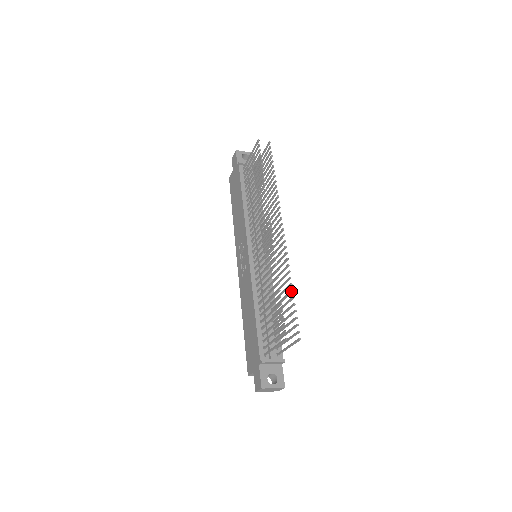
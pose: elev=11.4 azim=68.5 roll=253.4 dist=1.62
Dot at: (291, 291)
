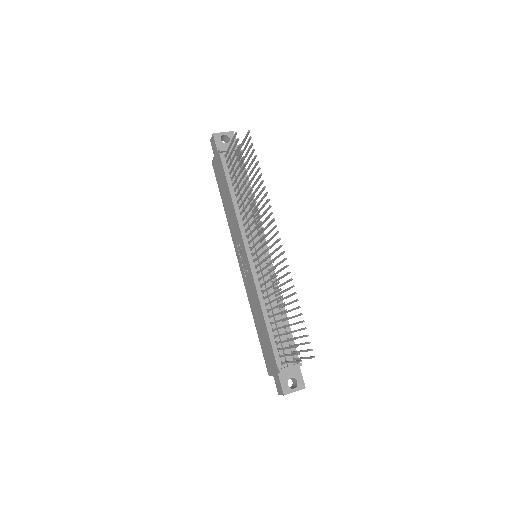
Dot at: (298, 308)
